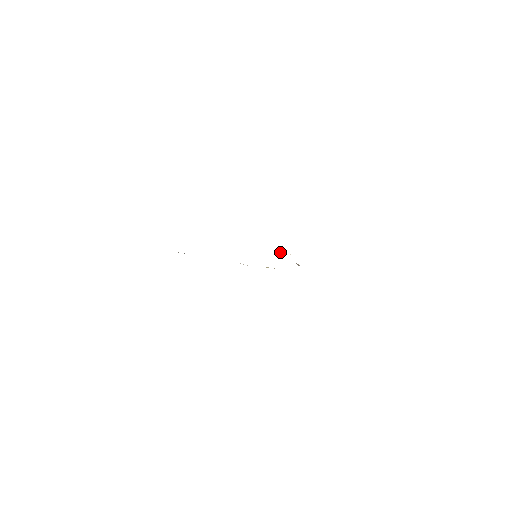
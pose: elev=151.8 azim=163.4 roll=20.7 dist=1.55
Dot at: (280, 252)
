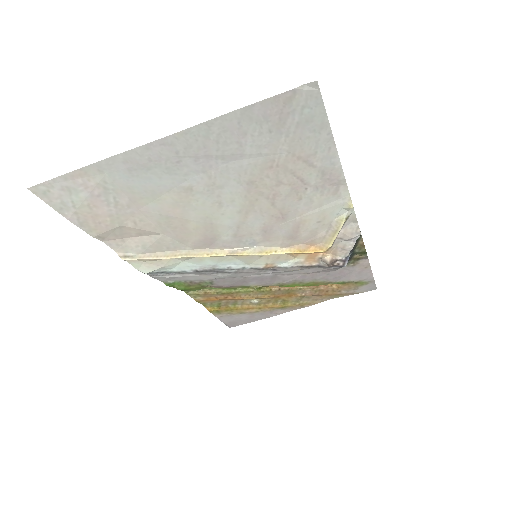
Dot at: (296, 270)
